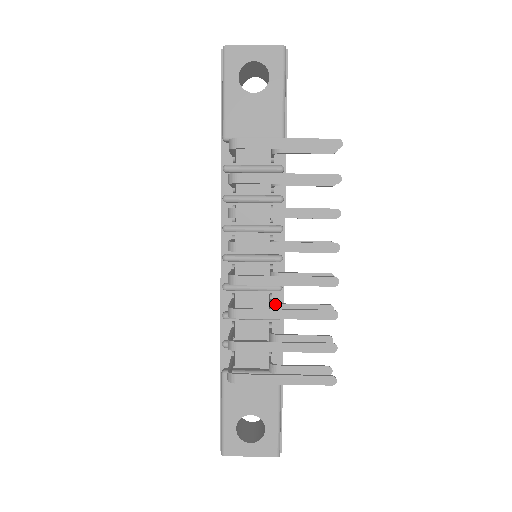
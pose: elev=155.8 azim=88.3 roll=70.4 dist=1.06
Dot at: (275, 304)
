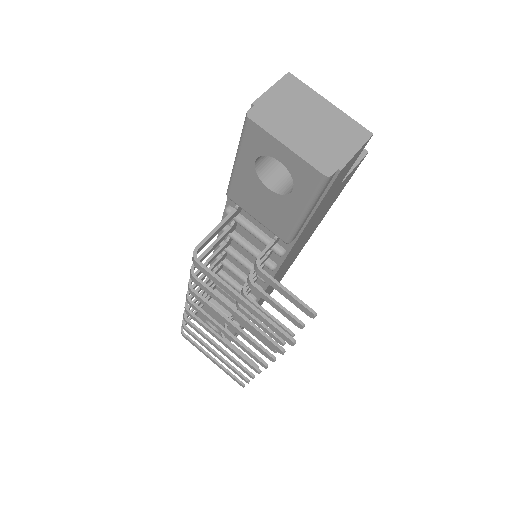
Dot at: occluded
